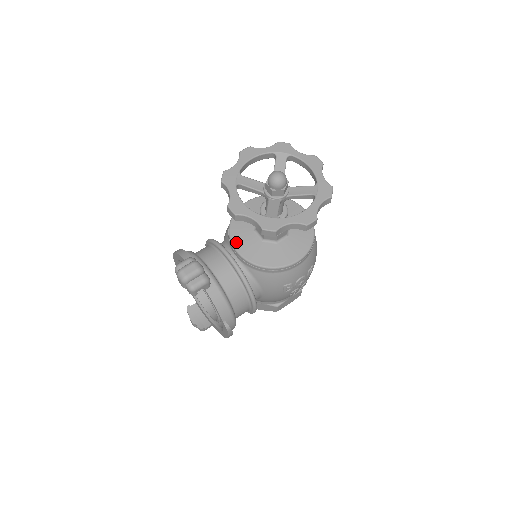
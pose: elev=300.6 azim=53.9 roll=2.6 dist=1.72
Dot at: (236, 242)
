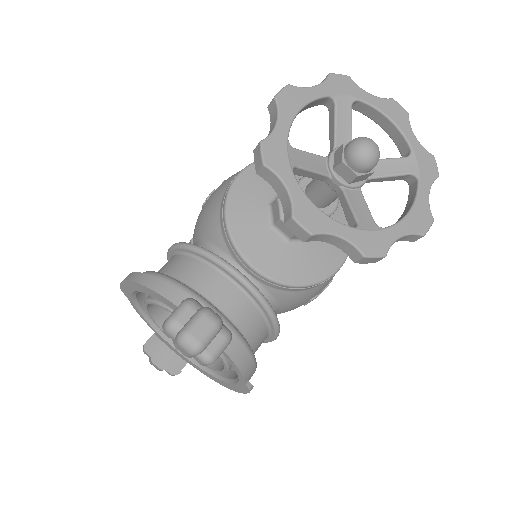
Dot at: (246, 250)
